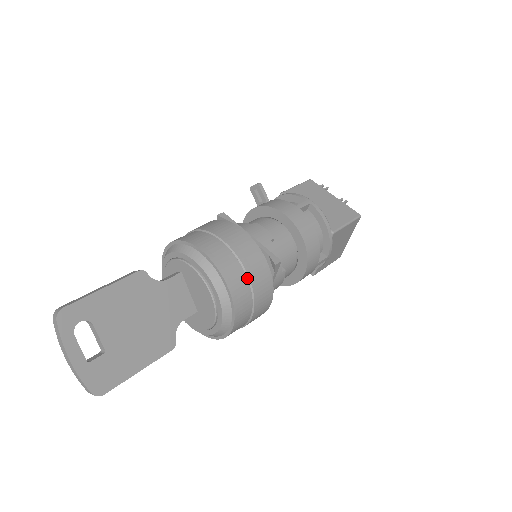
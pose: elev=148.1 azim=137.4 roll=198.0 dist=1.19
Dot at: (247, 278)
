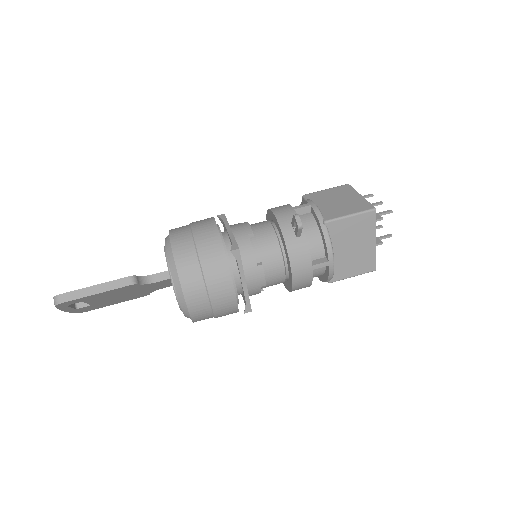
Dot at: occluded
